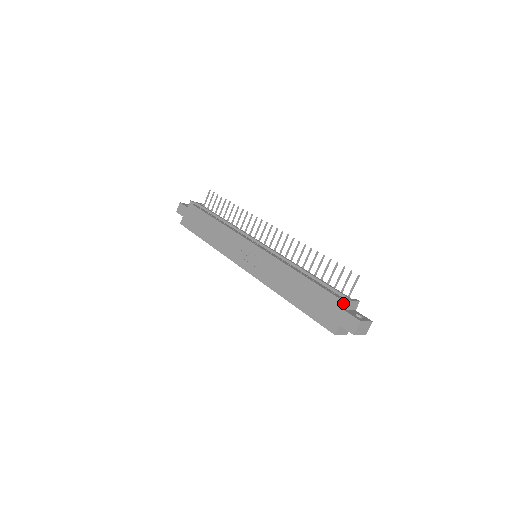
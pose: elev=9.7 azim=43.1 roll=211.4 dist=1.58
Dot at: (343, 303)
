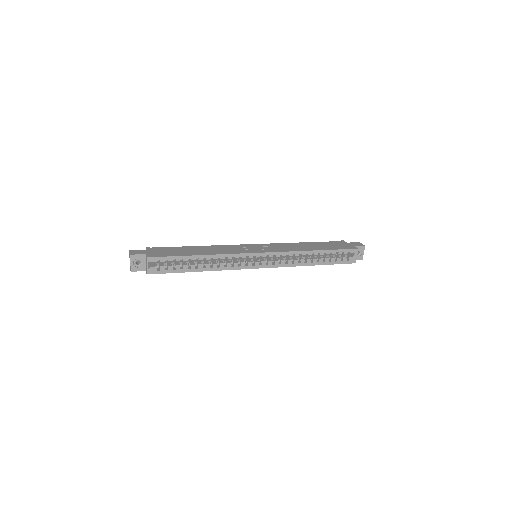
Dot at: (343, 241)
